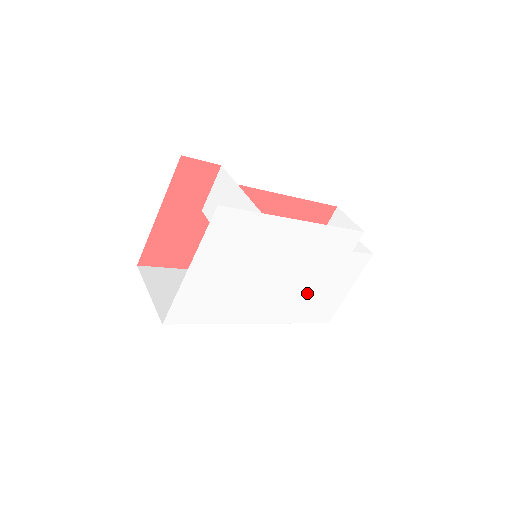
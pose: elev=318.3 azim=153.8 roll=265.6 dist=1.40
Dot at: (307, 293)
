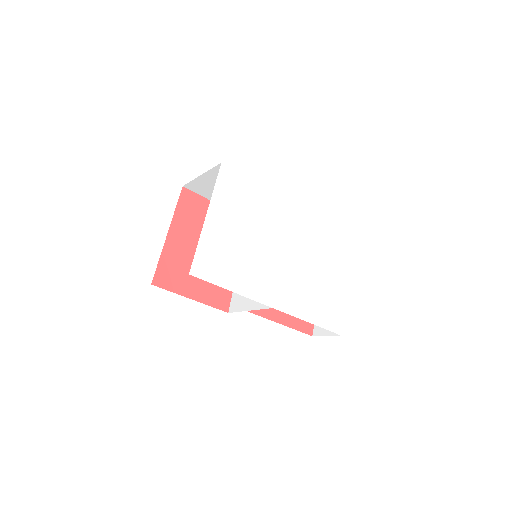
Dot at: (309, 284)
